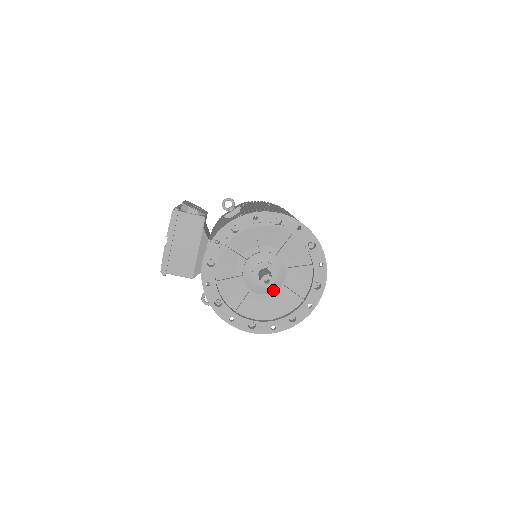
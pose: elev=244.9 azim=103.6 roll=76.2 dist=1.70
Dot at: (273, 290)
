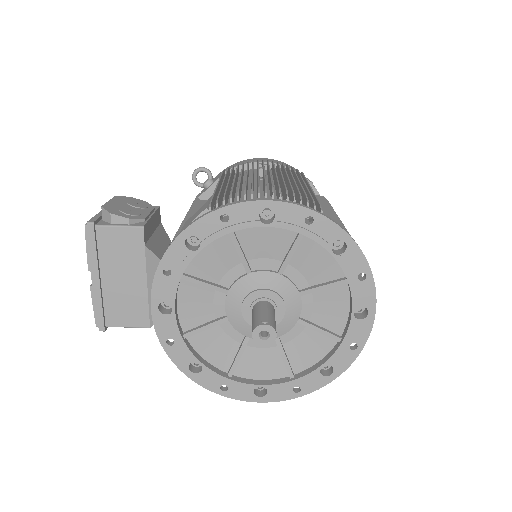
Dot at: (284, 330)
